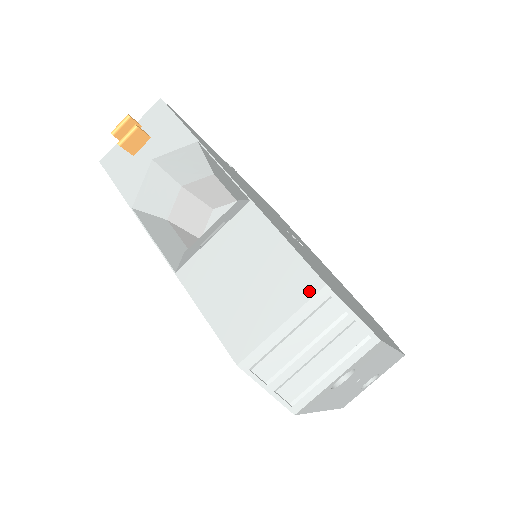
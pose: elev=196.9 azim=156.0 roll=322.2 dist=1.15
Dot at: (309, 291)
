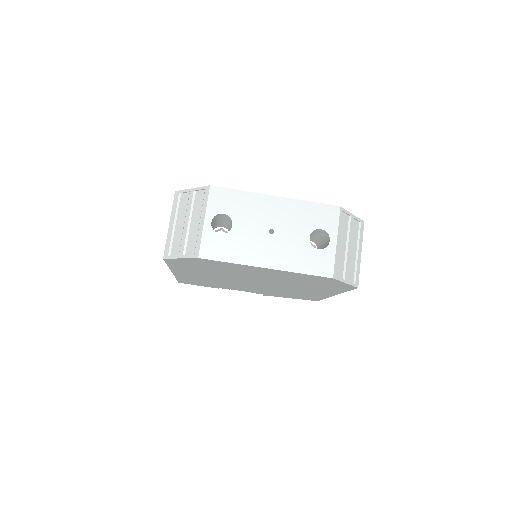
Dot at: (174, 202)
